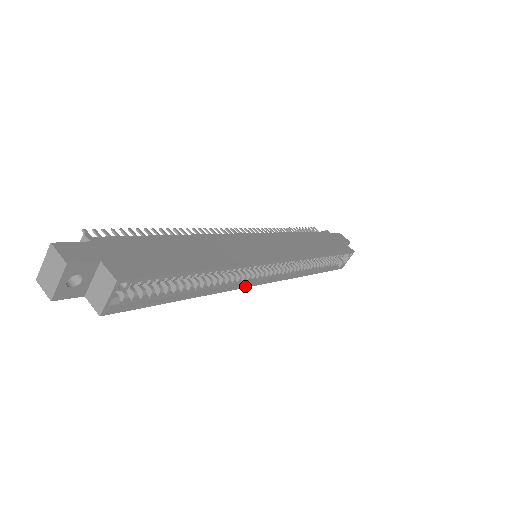
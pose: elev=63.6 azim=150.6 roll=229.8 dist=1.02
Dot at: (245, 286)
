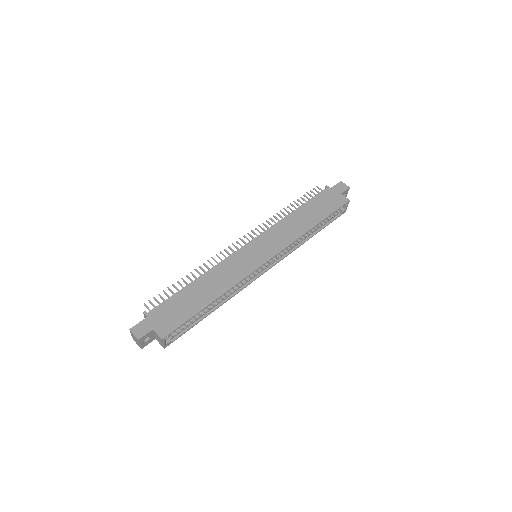
Dot at: (250, 283)
